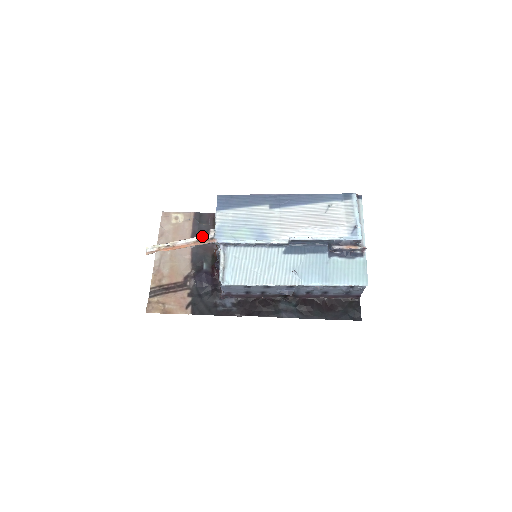
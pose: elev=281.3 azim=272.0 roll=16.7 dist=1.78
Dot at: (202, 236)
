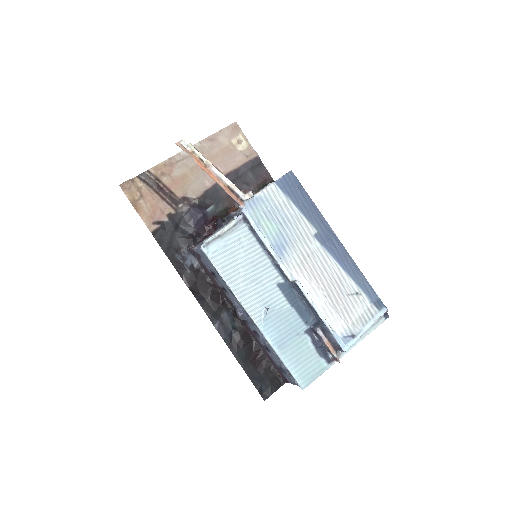
Dot at: (237, 188)
